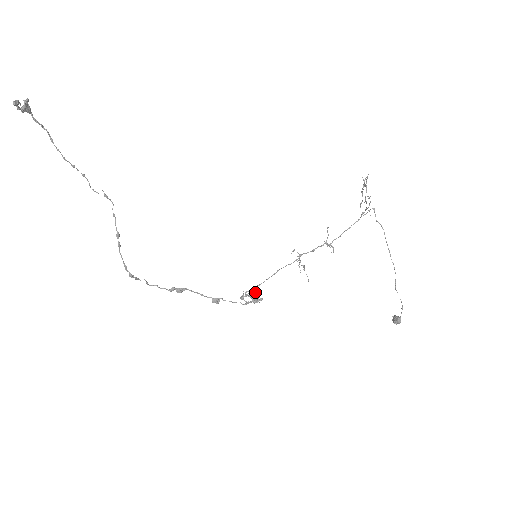
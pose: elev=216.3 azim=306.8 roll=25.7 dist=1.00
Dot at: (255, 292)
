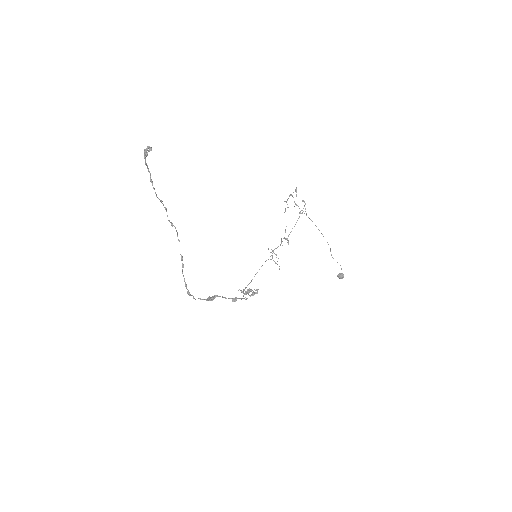
Dot at: occluded
